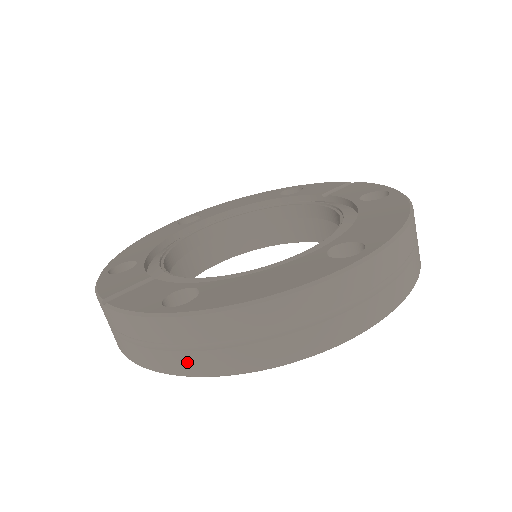
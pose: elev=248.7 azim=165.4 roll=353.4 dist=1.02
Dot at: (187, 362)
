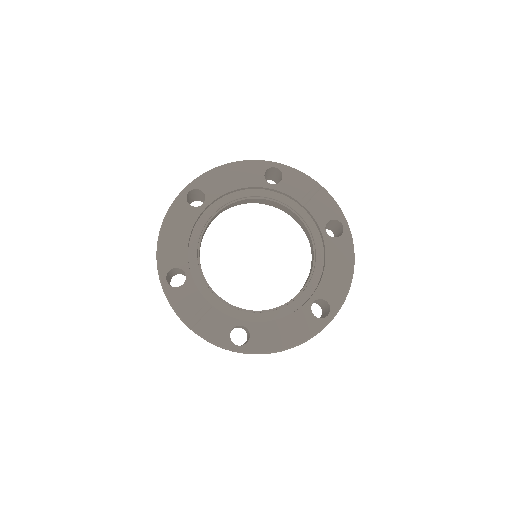
Dot at: occluded
